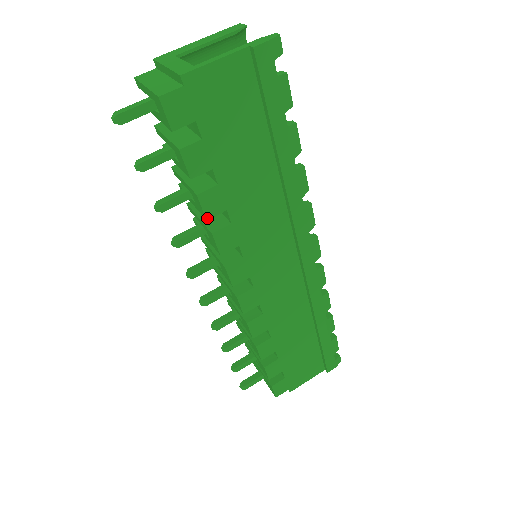
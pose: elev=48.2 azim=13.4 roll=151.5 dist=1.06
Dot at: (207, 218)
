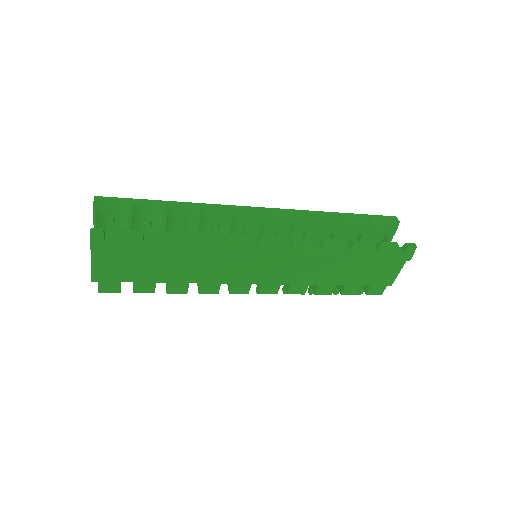
Dot at: (186, 293)
